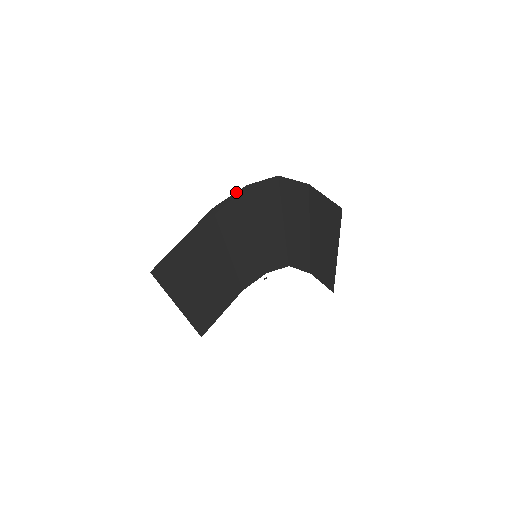
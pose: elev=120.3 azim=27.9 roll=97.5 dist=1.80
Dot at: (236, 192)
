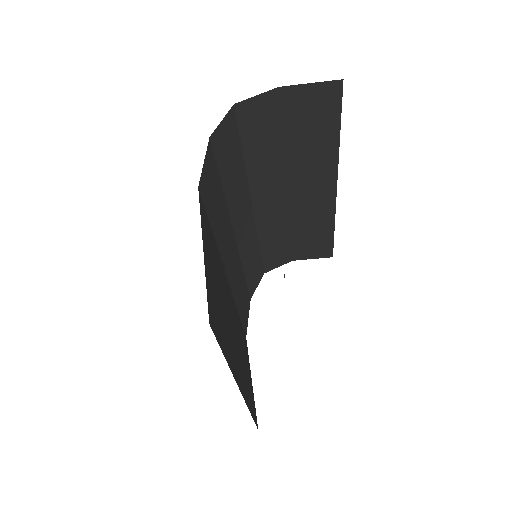
Dot at: occluded
